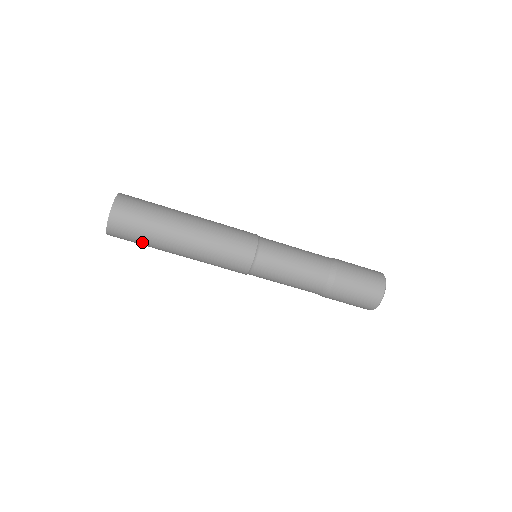
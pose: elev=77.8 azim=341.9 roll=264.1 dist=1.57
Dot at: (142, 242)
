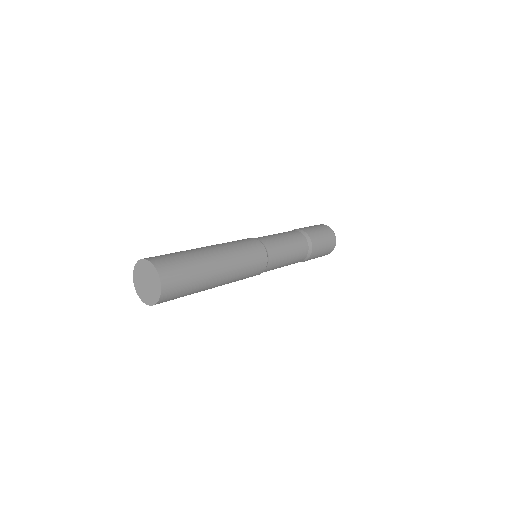
Dot at: occluded
